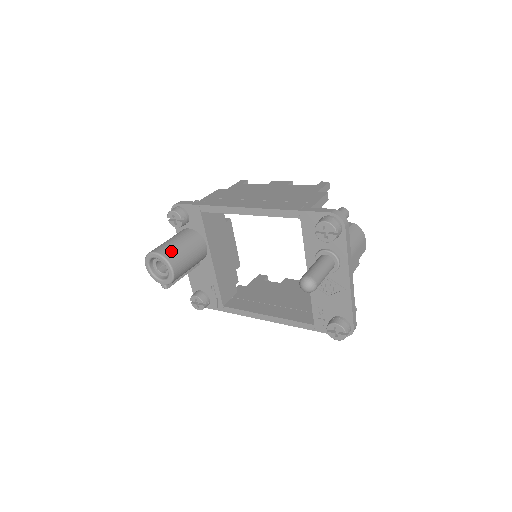
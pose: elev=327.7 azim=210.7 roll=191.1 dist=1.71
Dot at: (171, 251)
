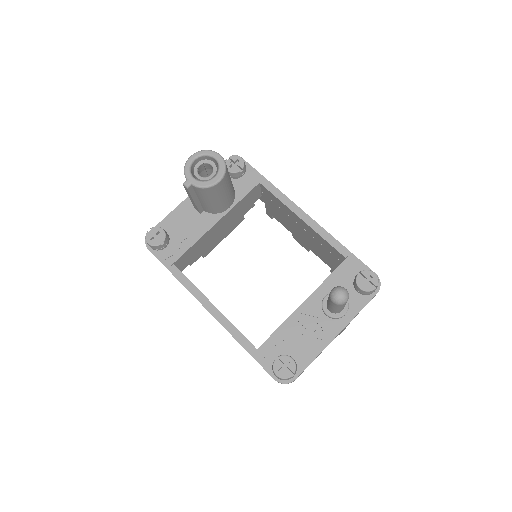
Dot at: occluded
